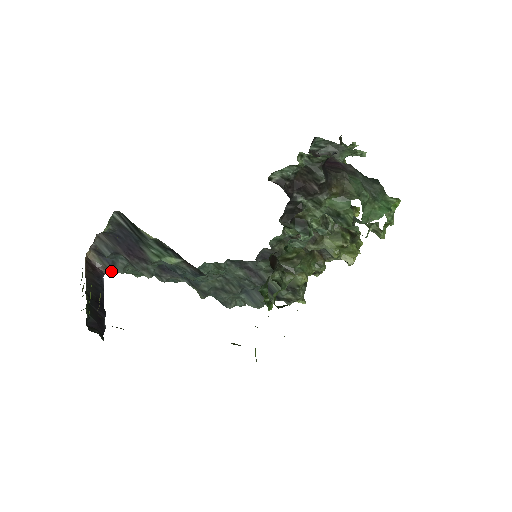
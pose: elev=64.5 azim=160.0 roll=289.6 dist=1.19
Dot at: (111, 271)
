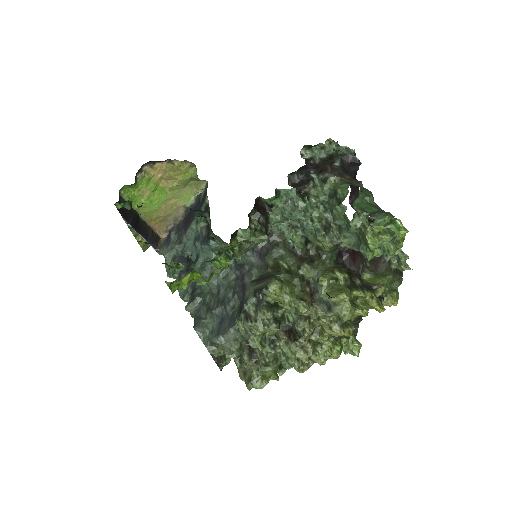
Dot at: (161, 250)
